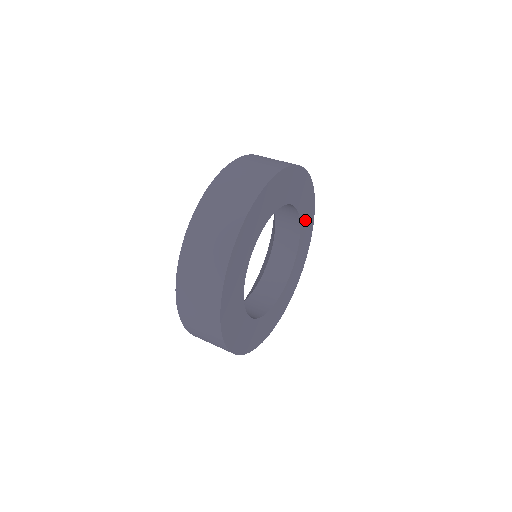
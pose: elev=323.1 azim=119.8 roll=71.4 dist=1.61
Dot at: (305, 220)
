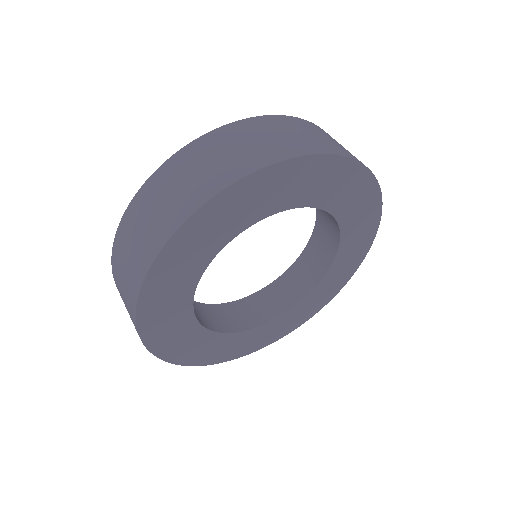
Dot at: (337, 271)
